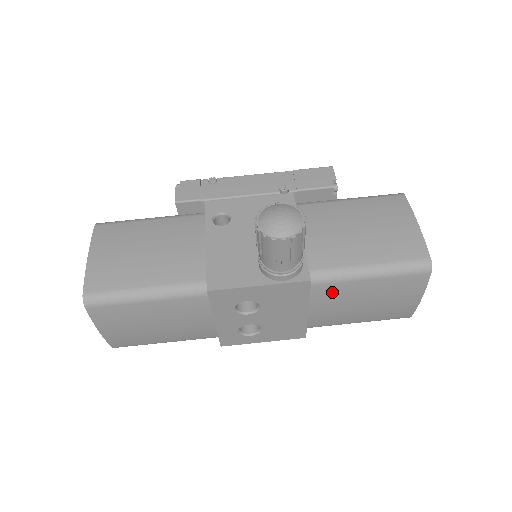
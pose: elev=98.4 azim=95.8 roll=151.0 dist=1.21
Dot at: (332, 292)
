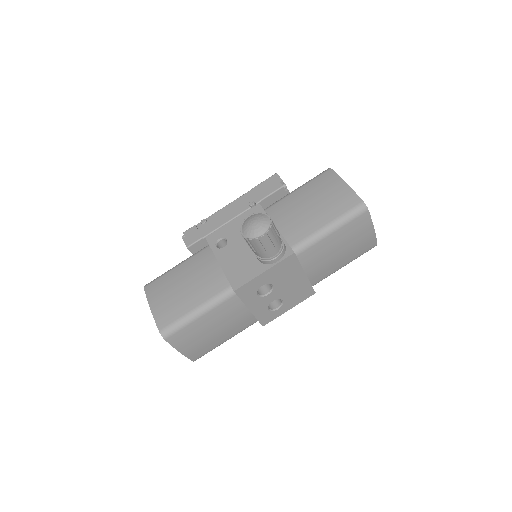
Dot at: (313, 254)
